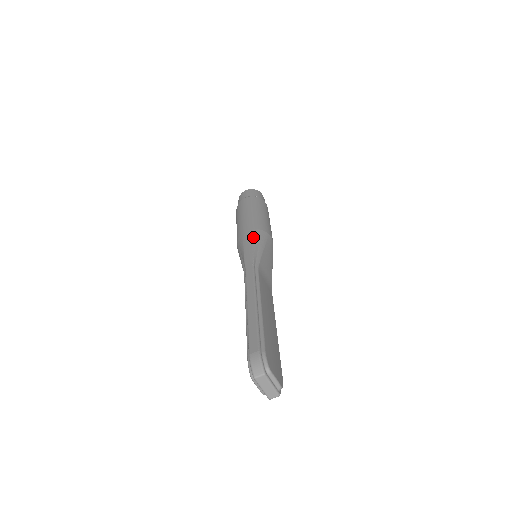
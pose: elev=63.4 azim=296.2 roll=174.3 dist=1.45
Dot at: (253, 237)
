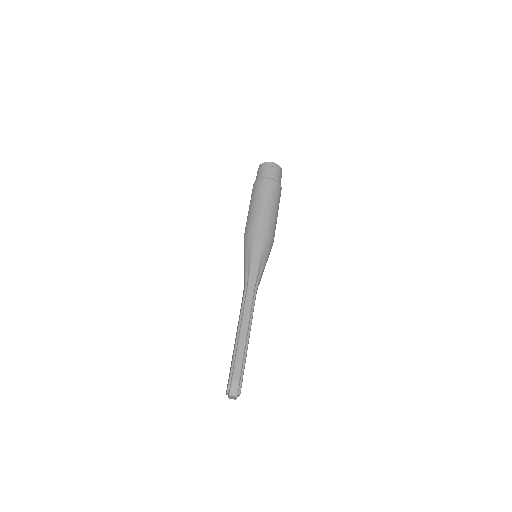
Dot at: (263, 247)
